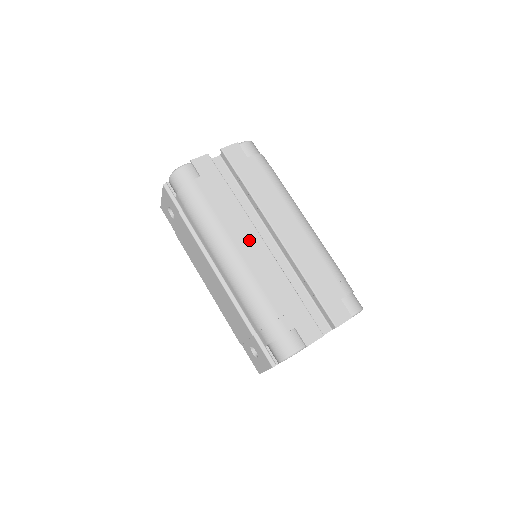
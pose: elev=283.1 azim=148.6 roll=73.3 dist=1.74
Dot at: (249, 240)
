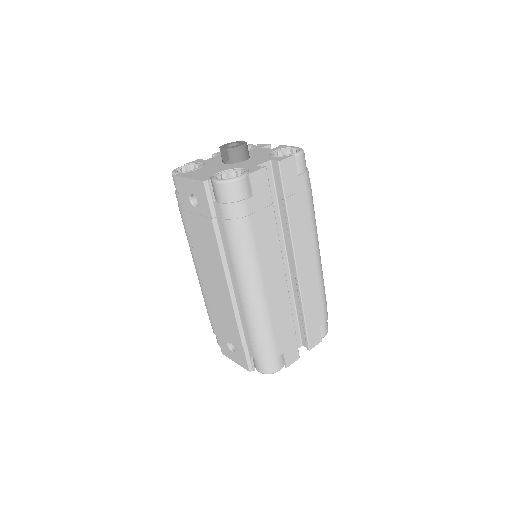
Dot at: (275, 272)
